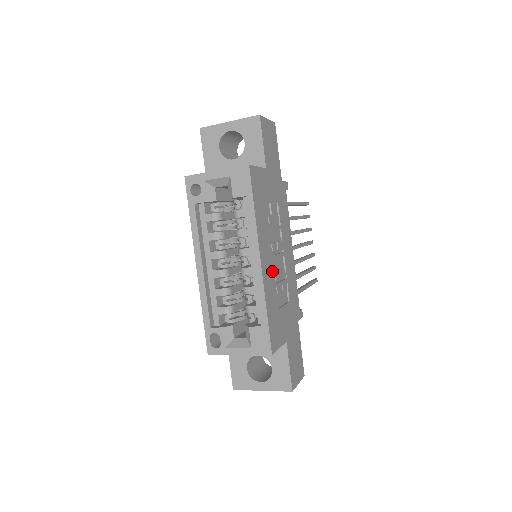
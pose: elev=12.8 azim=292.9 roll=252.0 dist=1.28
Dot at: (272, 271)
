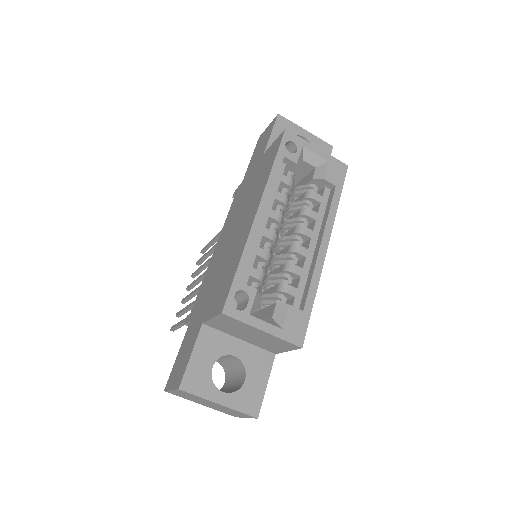
Dot at: occluded
